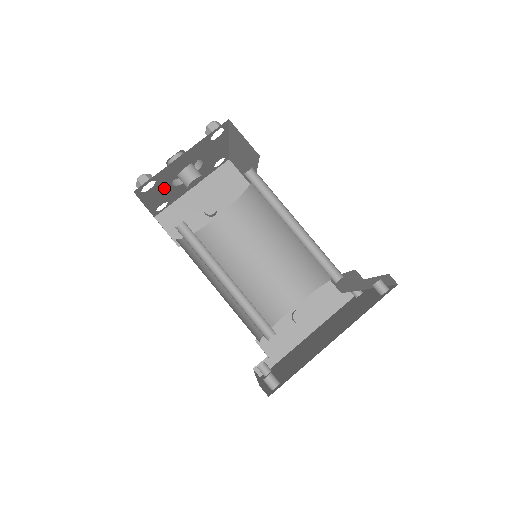
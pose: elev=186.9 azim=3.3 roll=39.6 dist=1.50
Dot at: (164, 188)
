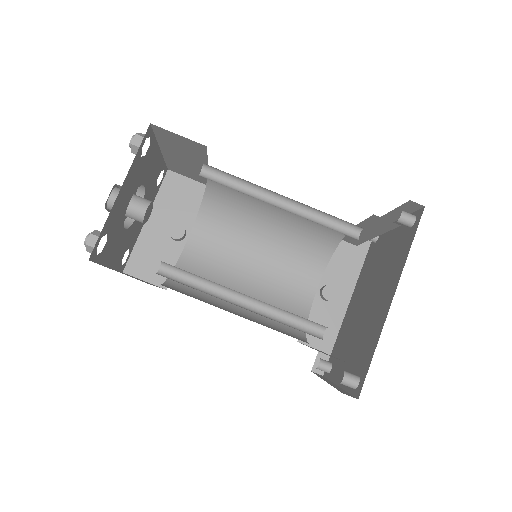
Dot at: (118, 237)
